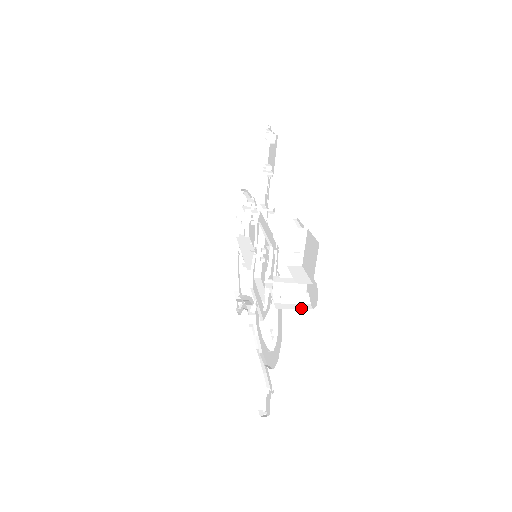
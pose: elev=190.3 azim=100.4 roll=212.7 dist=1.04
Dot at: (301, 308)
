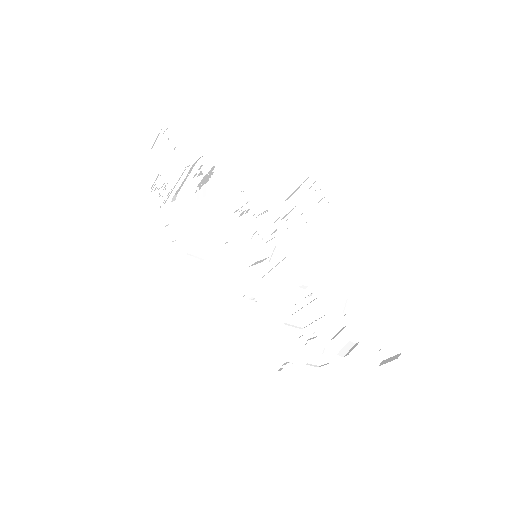
Dot at: (345, 345)
